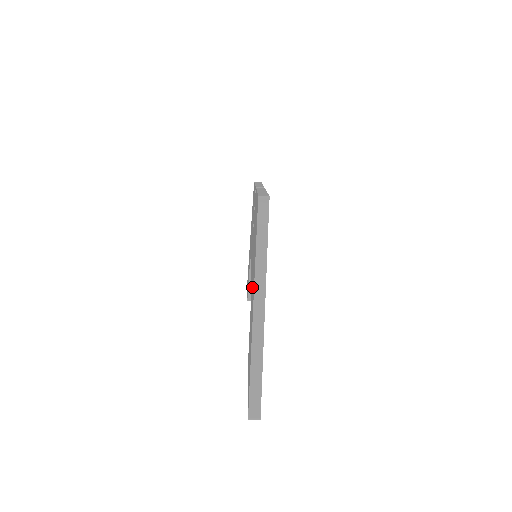
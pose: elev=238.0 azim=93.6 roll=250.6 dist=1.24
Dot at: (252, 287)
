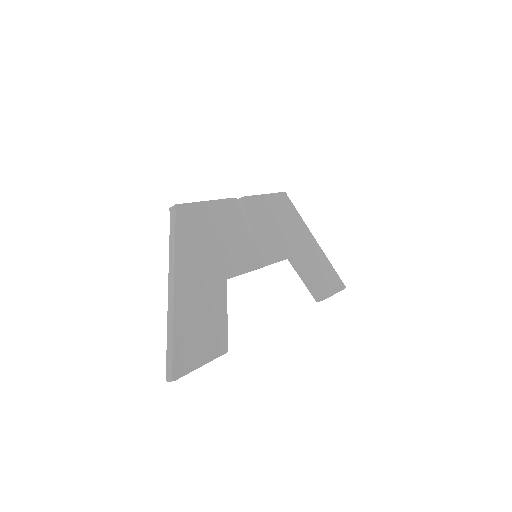
Dot at: occluded
